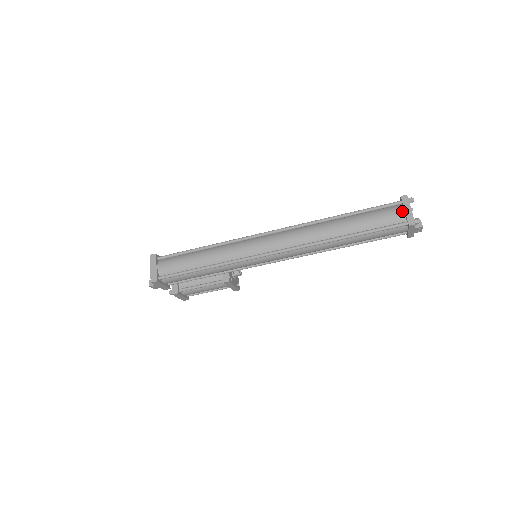
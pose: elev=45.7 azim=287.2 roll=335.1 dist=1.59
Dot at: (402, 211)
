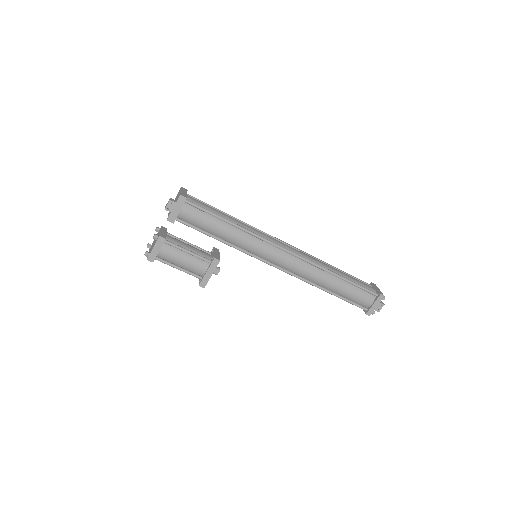
Dot at: (374, 288)
